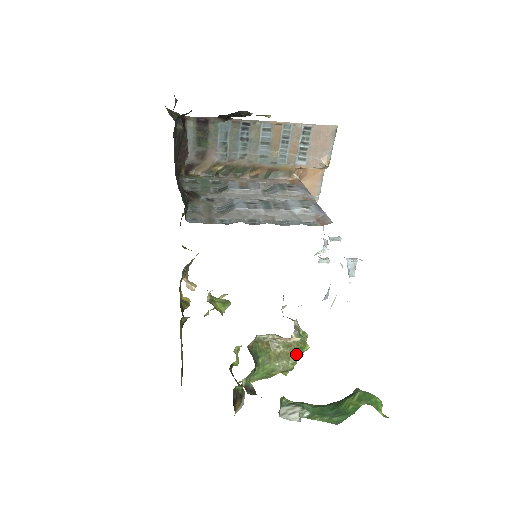
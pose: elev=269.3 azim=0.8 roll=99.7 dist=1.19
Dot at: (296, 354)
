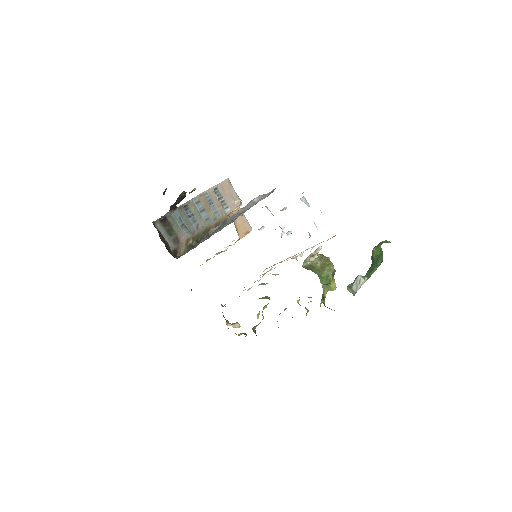
Dot at: occluded
